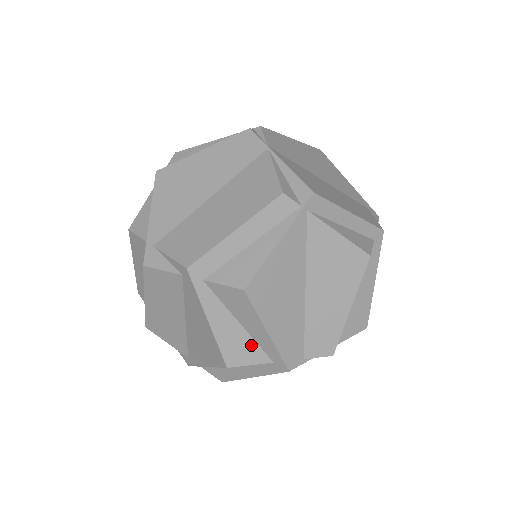
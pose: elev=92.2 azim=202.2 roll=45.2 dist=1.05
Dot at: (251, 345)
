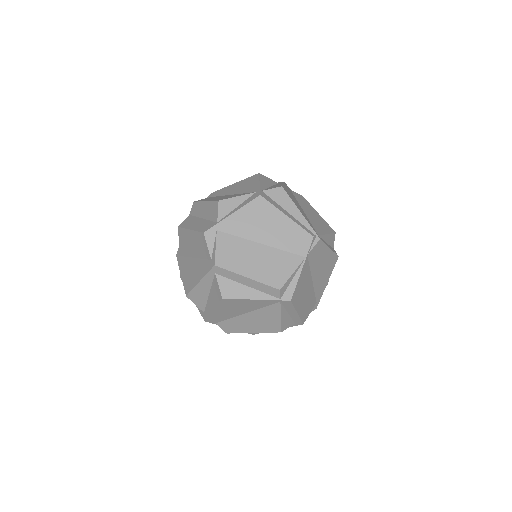
Dot at: (204, 302)
